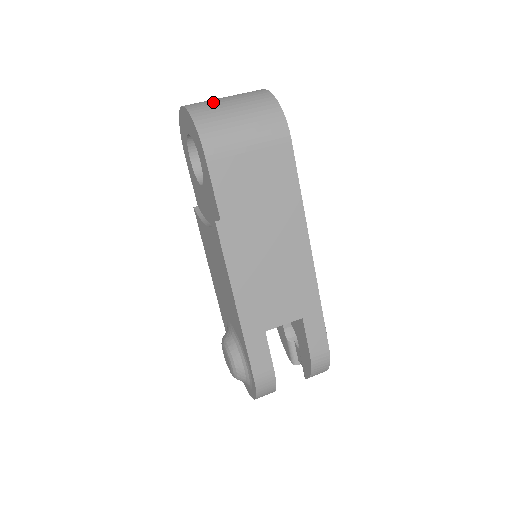
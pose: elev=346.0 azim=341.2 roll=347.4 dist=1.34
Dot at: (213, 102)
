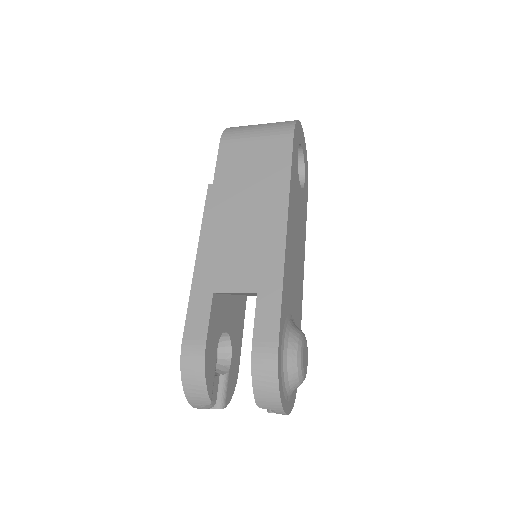
Dot at: occluded
